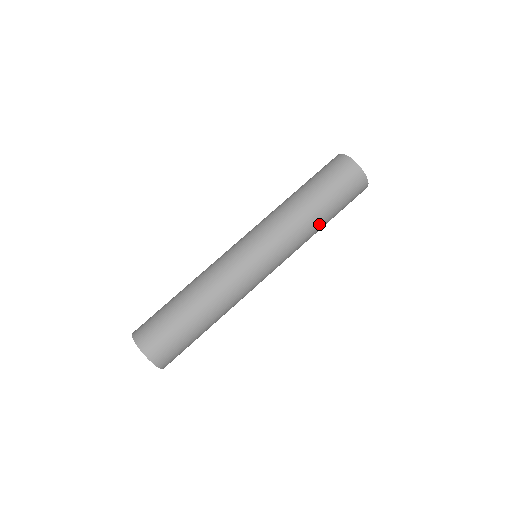
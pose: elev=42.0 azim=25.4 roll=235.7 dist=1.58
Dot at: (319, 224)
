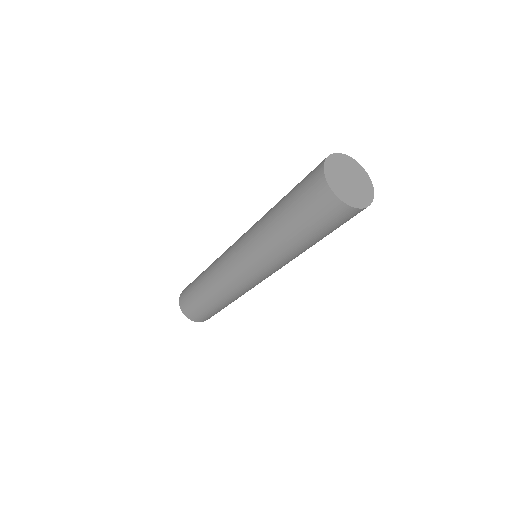
Dot at: (301, 248)
